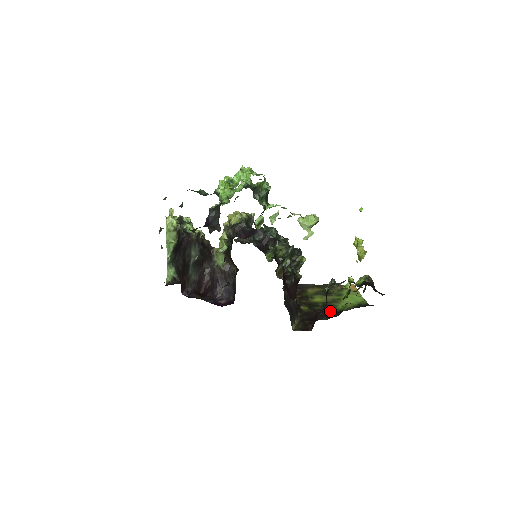
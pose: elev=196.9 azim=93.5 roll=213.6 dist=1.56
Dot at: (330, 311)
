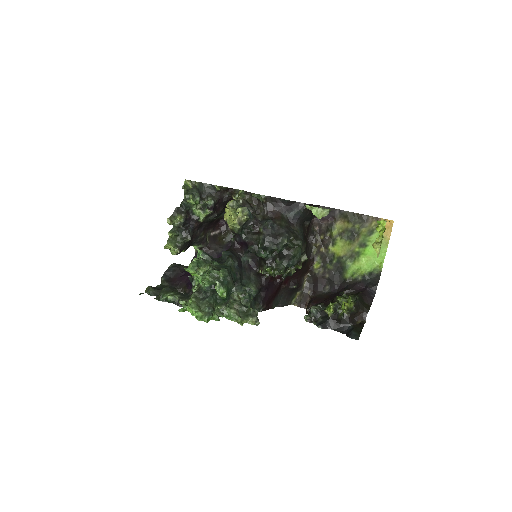
Dot at: (338, 276)
